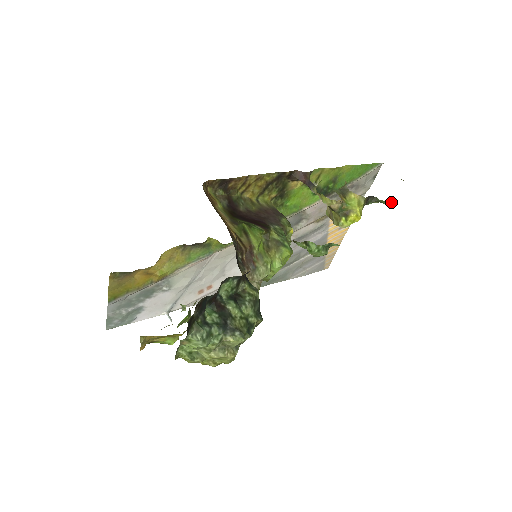
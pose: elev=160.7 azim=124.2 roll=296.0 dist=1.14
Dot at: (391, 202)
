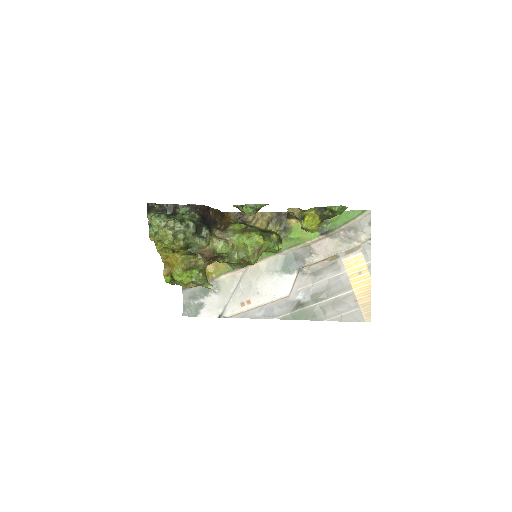
Dot at: (337, 207)
